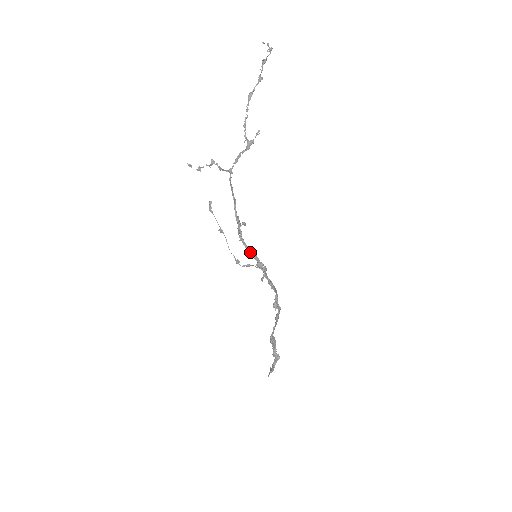
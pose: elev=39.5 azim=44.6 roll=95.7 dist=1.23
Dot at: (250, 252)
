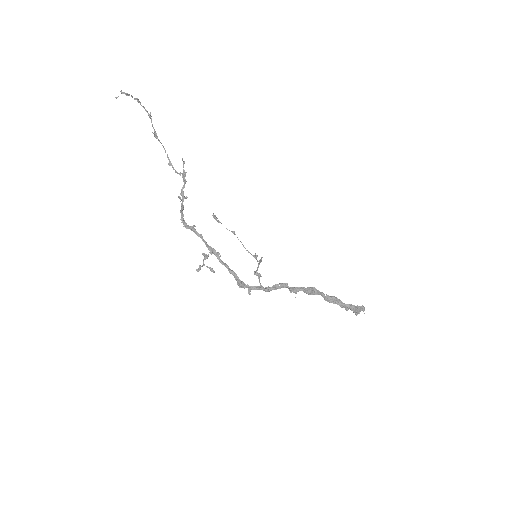
Dot at: (230, 273)
